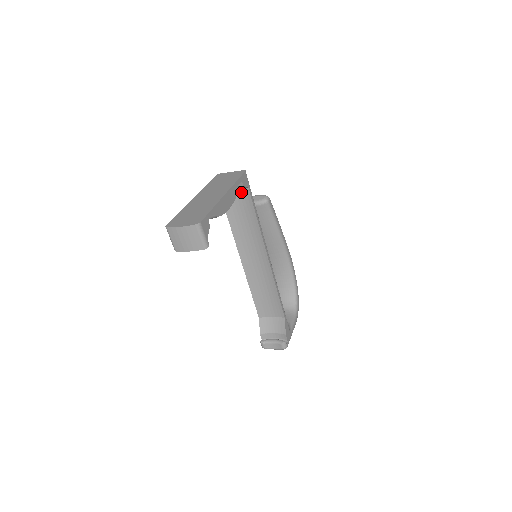
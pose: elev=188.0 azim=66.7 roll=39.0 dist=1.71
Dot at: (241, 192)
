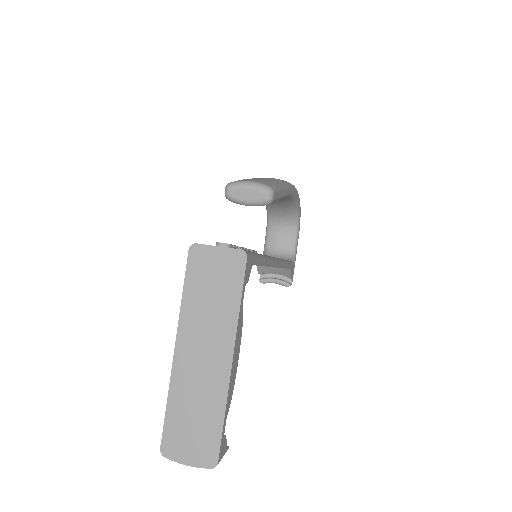
Dot at: occluded
